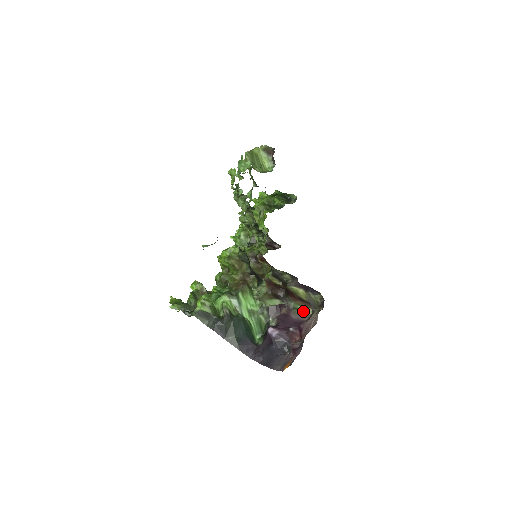
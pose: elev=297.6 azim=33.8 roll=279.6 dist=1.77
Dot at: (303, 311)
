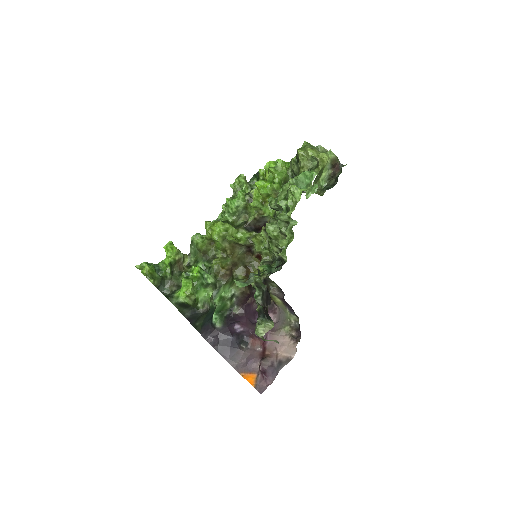
Dot at: occluded
